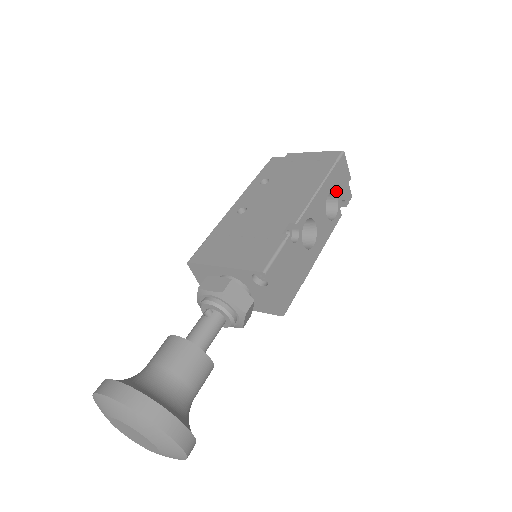
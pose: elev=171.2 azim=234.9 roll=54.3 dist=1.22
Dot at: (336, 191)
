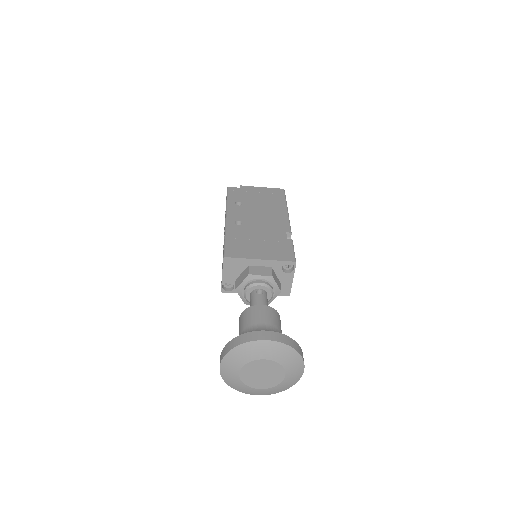
Dot at: occluded
